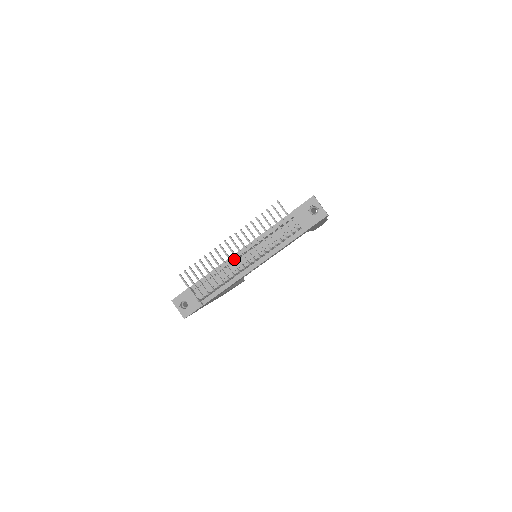
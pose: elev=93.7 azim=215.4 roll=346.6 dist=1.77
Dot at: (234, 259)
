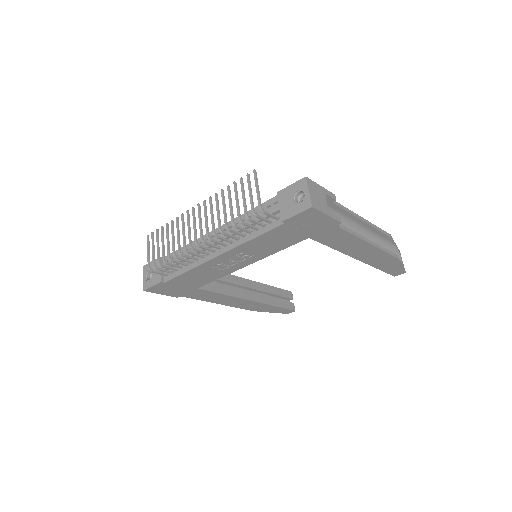
Dot at: (206, 238)
